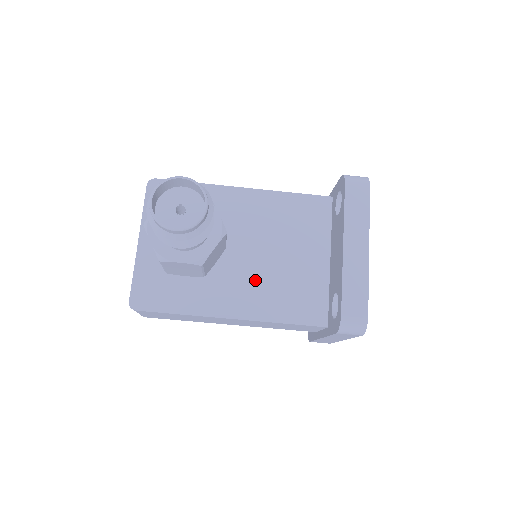
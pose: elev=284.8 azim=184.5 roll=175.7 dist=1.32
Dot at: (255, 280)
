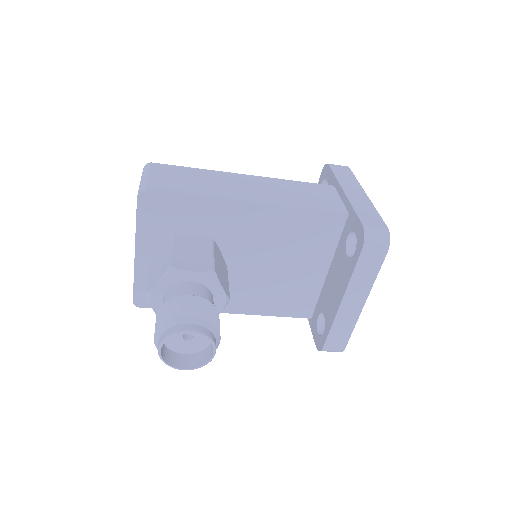
Dot at: (253, 286)
